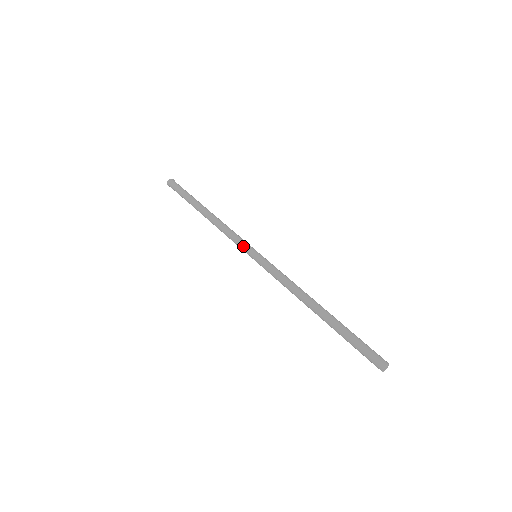
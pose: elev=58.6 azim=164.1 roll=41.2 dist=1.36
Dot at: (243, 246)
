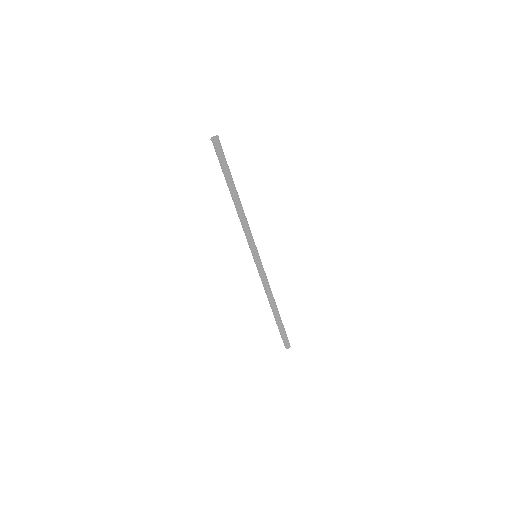
Dot at: (253, 246)
